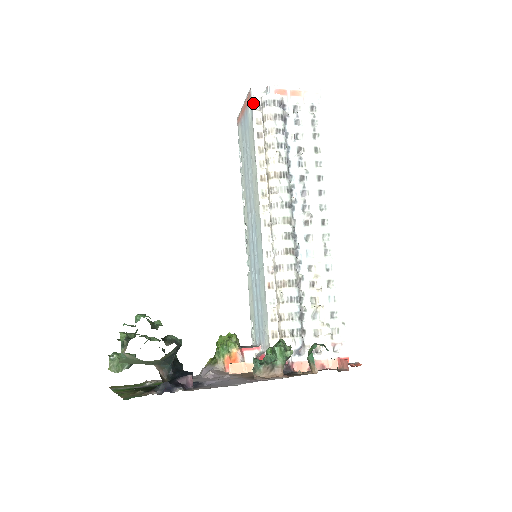
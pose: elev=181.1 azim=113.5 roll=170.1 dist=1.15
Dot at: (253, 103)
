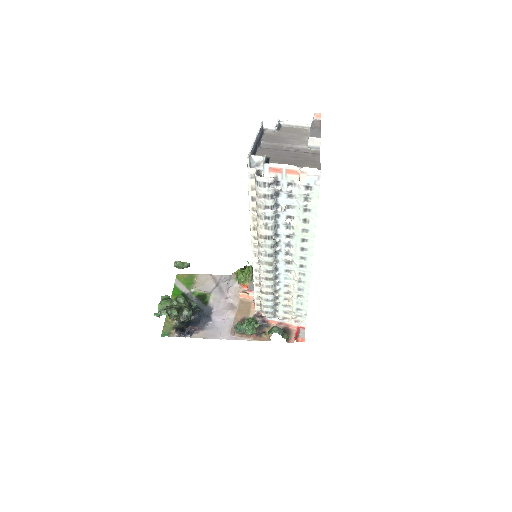
Dot at: (249, 173)
